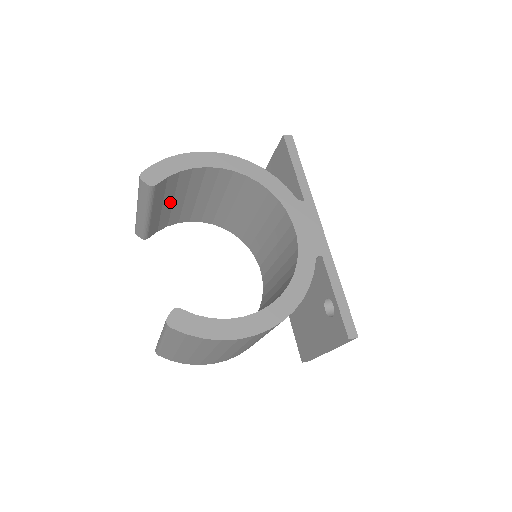
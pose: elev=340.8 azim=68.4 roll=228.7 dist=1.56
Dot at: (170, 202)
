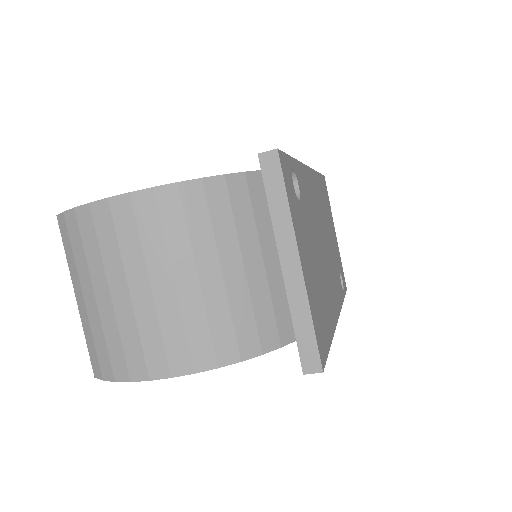
Dot at: occluded
